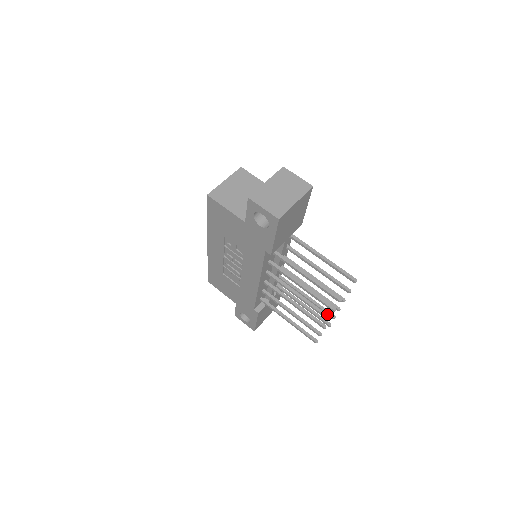
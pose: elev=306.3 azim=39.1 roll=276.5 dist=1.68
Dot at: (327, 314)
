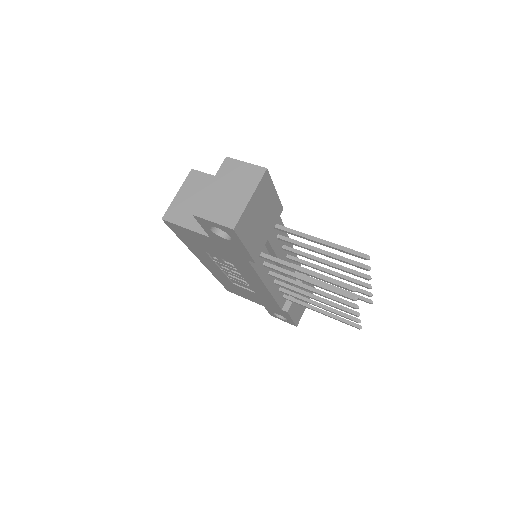
Dot at: (361, 293)
